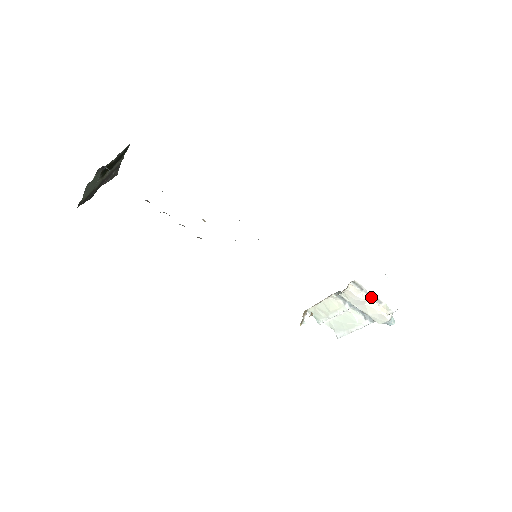
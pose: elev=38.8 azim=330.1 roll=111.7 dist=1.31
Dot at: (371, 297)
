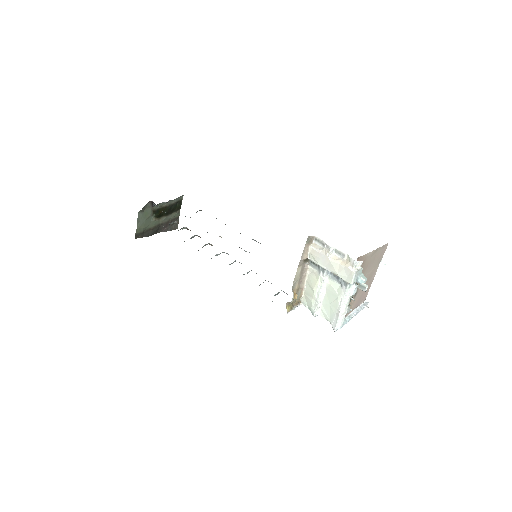
Dot at: (335, 253)
